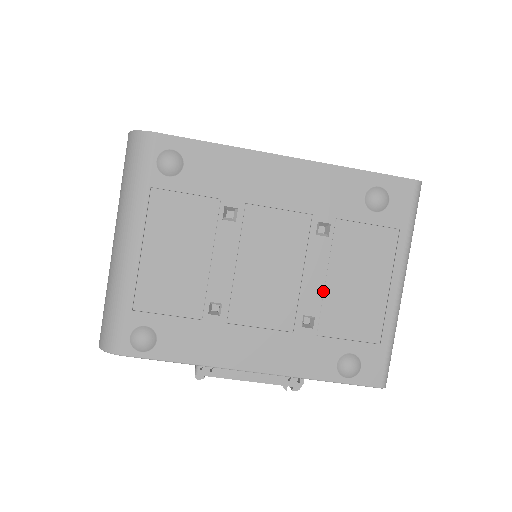
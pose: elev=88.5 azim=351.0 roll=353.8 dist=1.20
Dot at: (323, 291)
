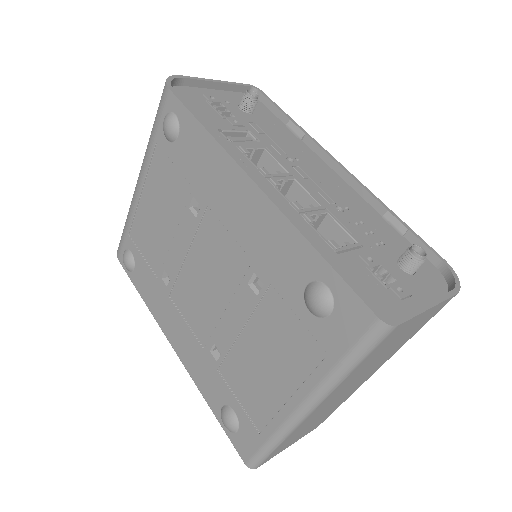
Dot at: (234, 340)
